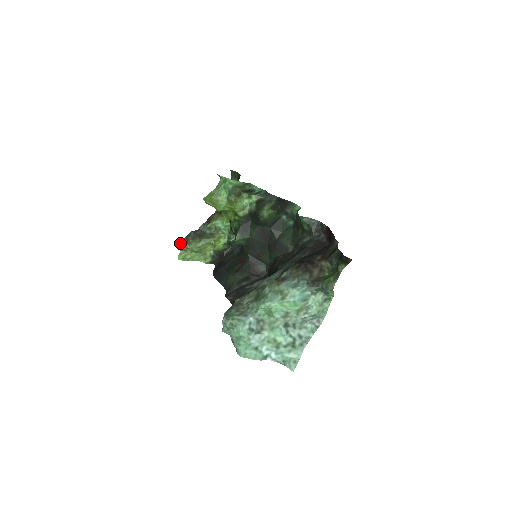
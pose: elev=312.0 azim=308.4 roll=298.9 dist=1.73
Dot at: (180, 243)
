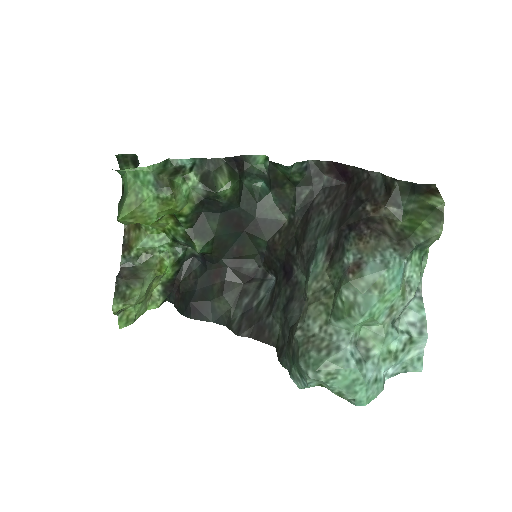
Dot at: (115, 305)
